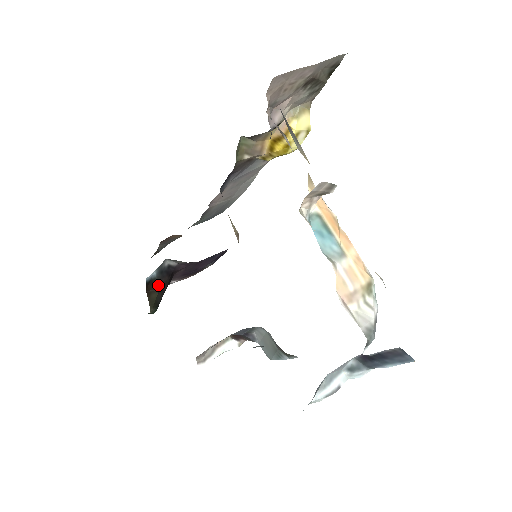
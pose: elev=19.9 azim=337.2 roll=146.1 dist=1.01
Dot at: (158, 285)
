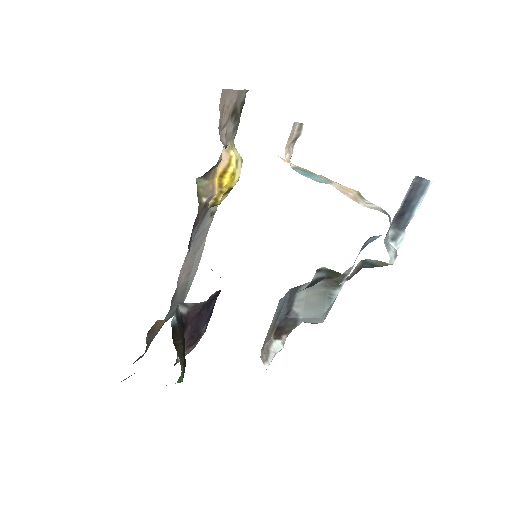
Dot at: (180, 335)
